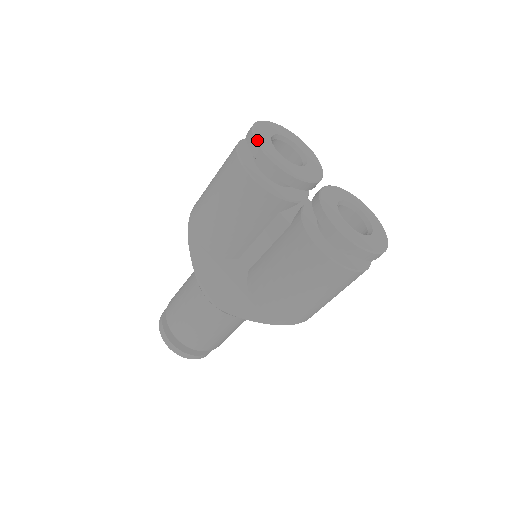
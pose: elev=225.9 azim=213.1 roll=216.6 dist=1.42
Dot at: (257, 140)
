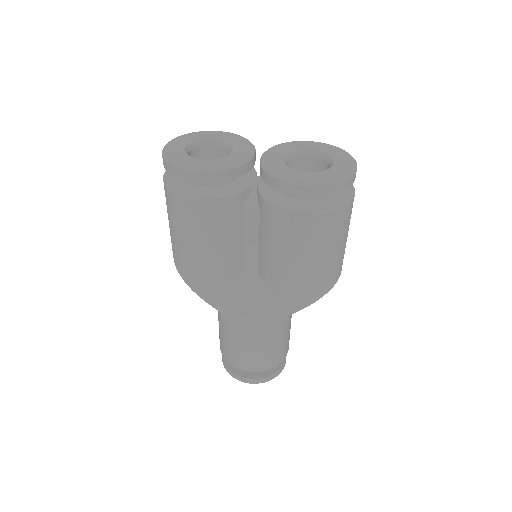
Dot at: (174, 164)
